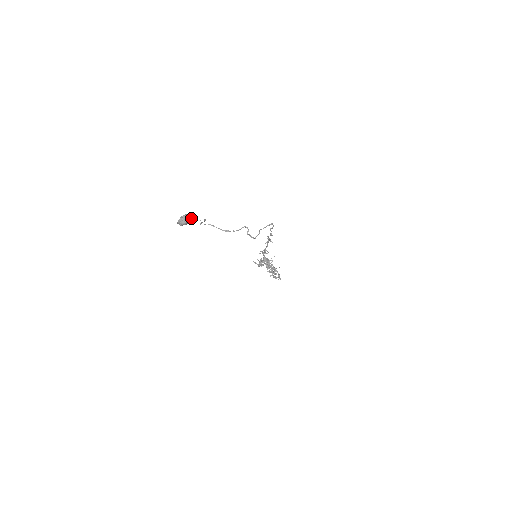
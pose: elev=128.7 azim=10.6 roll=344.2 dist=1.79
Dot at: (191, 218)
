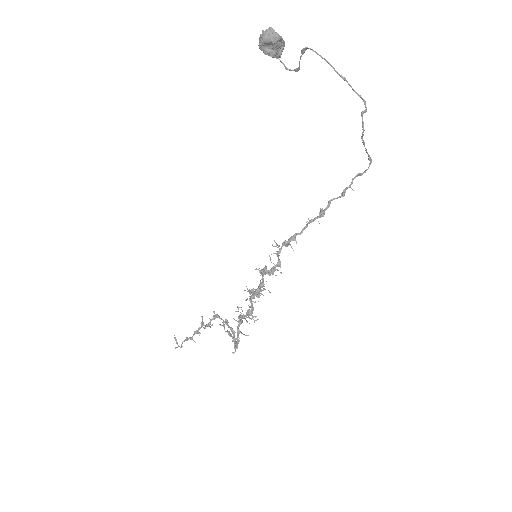
Dot at: (280, 52)
